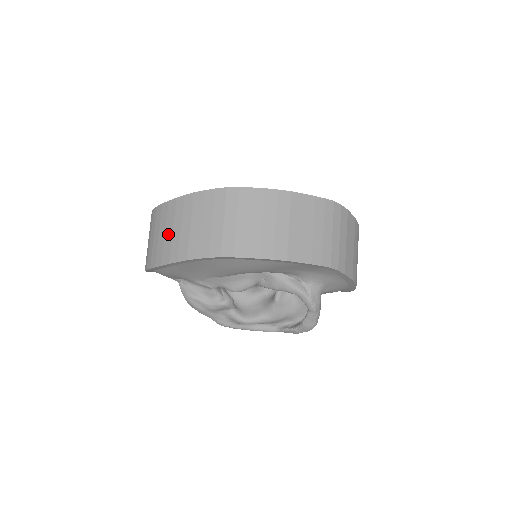
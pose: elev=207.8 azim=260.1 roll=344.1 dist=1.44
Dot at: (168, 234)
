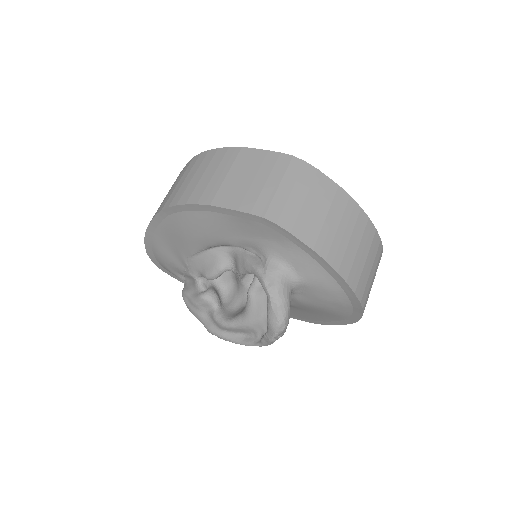
Dot at: occluded
